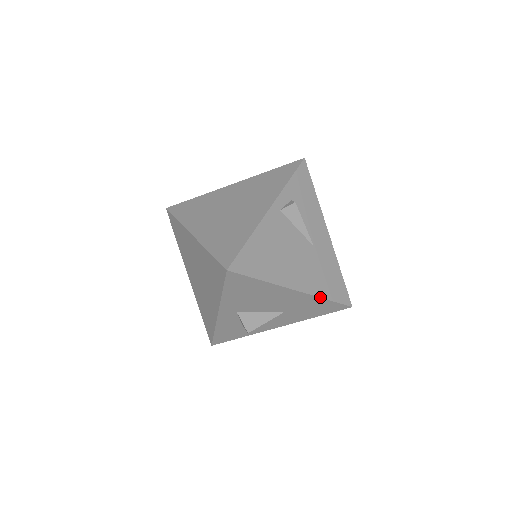
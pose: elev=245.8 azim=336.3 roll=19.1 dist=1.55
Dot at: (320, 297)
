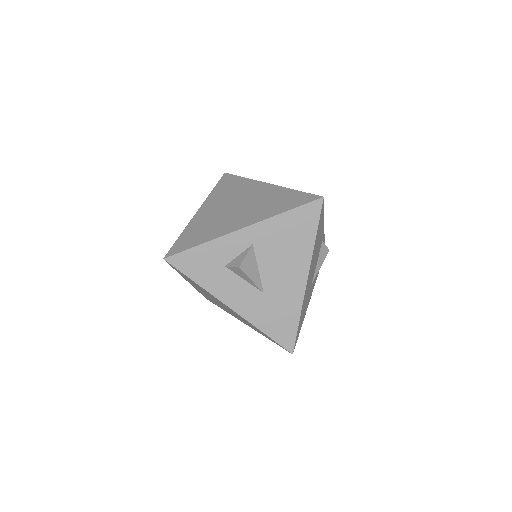
Dot at: occluded
